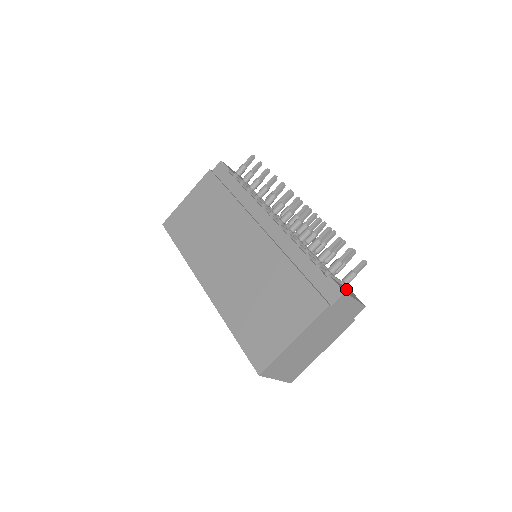
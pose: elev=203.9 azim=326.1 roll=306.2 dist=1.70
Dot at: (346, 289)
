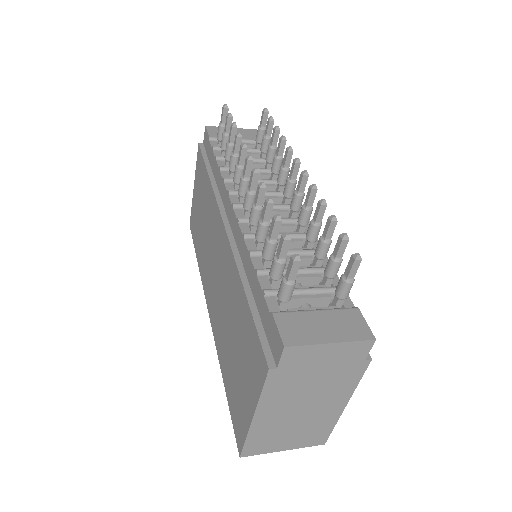
Dot at: (323, 319)
